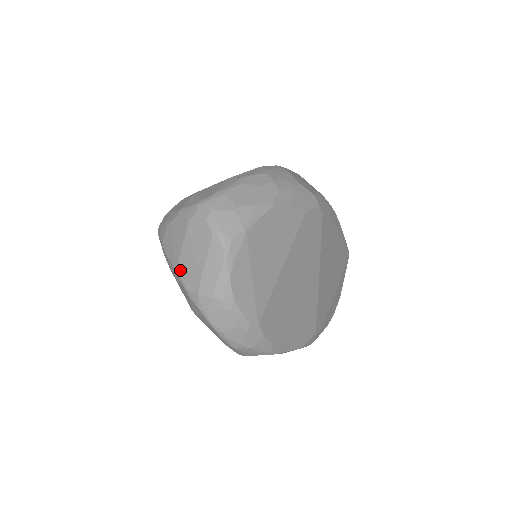
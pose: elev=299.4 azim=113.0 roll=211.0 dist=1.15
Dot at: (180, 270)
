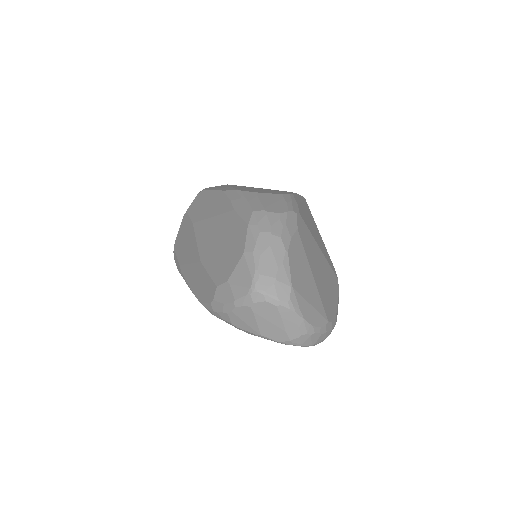
Dot at: (265, 335)
